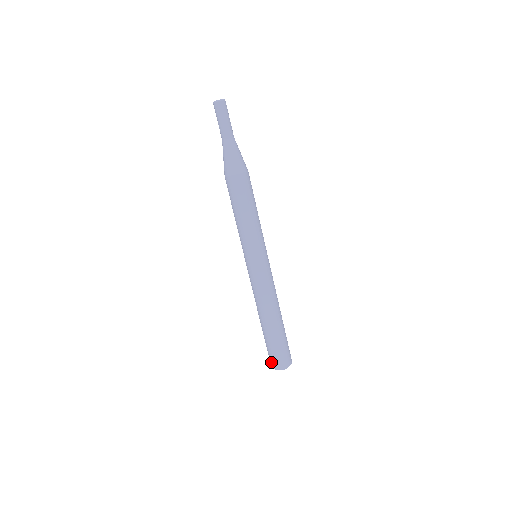
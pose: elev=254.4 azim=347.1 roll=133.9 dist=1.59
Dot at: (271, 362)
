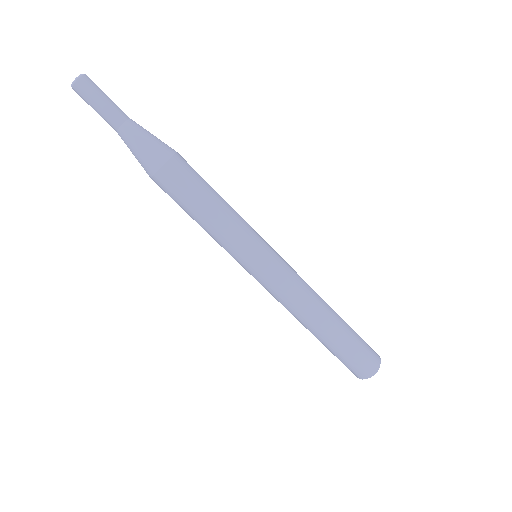
Dot at: (353, 373)
